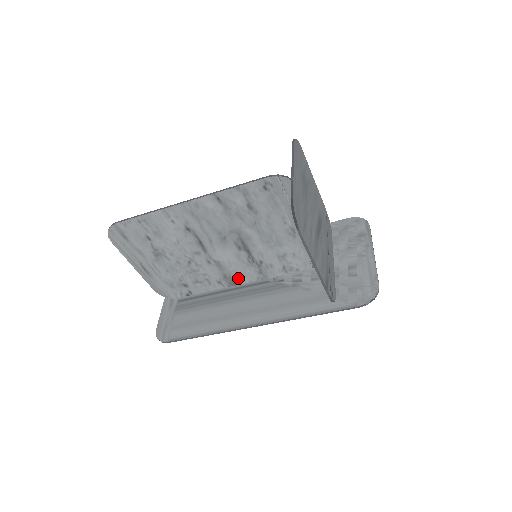
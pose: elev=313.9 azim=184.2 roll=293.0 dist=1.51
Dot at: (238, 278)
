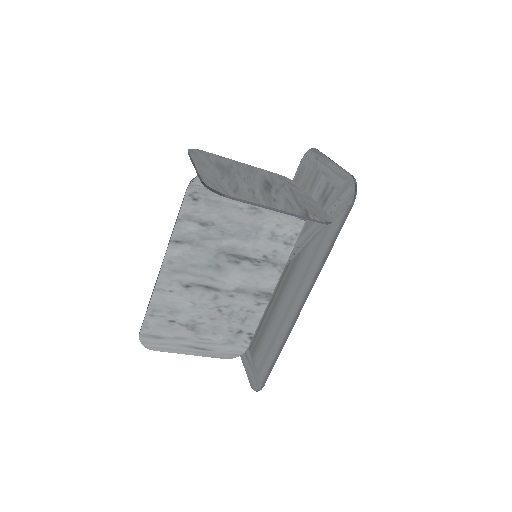
Dot at: (266, 287)
